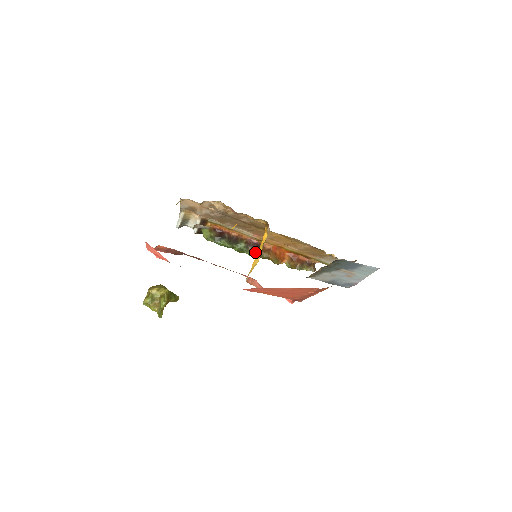
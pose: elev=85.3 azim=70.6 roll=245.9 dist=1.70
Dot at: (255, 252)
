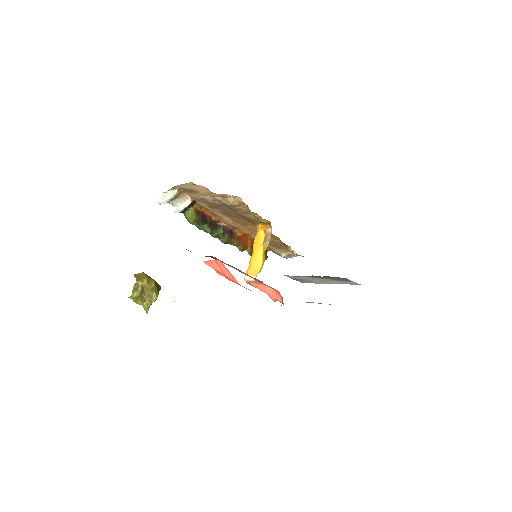
Dot at: (229, 239)
